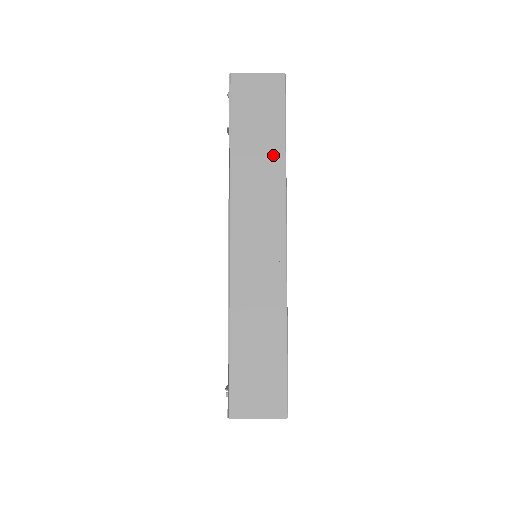
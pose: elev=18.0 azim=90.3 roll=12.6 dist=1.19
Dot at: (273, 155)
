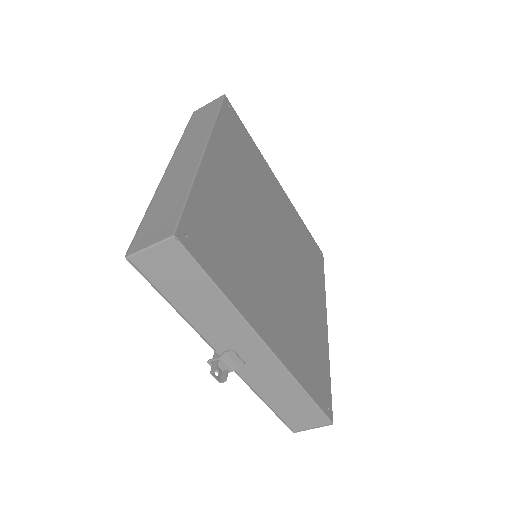
Dot at: (208, 122)
